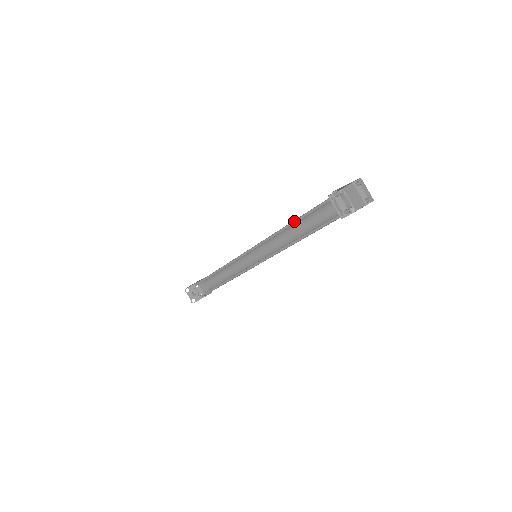
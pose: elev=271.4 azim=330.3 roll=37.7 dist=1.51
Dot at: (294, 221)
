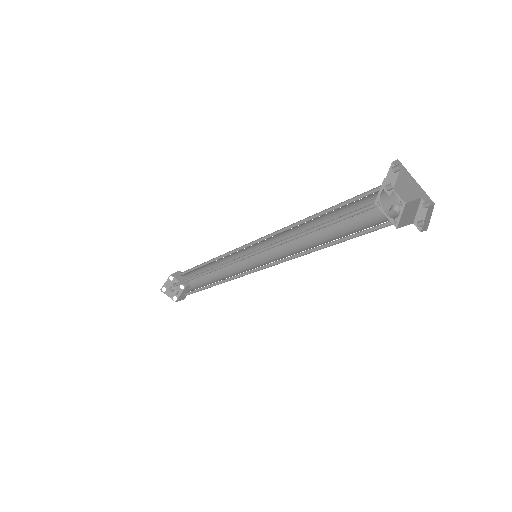
Dot at: (325, 212)
